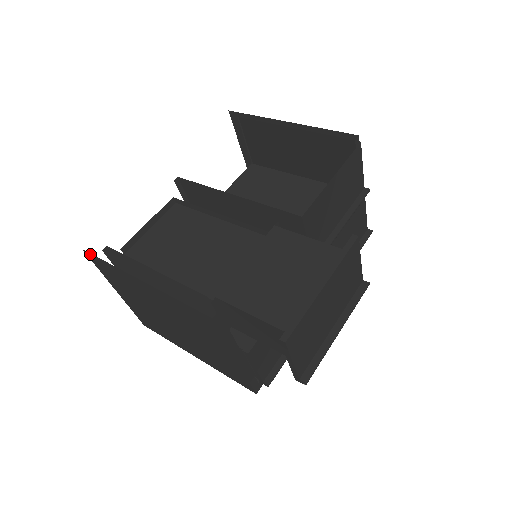
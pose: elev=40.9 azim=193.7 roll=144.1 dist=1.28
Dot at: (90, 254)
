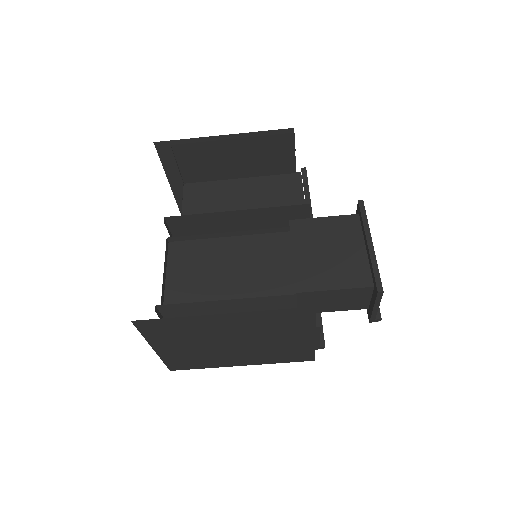
Dot at: (143, 321)
